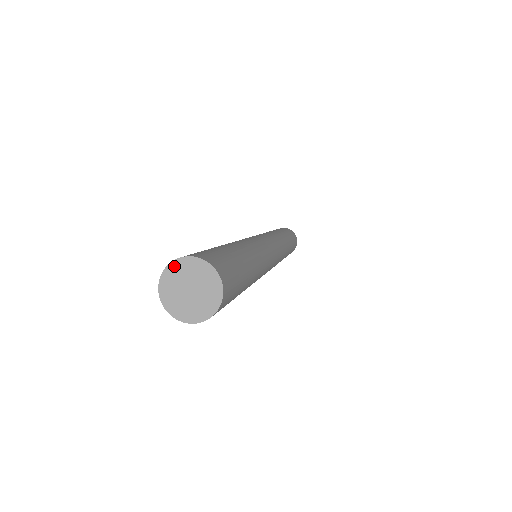
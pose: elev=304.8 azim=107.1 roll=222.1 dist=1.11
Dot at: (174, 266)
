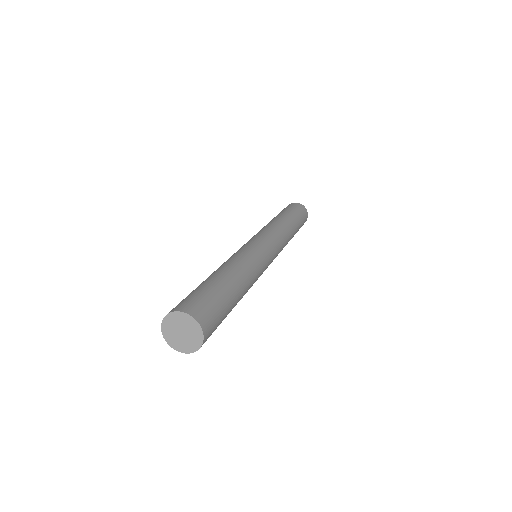
Dot at: (168, 318)
